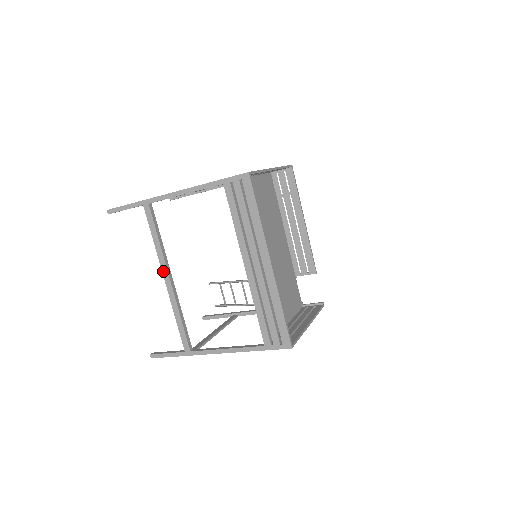
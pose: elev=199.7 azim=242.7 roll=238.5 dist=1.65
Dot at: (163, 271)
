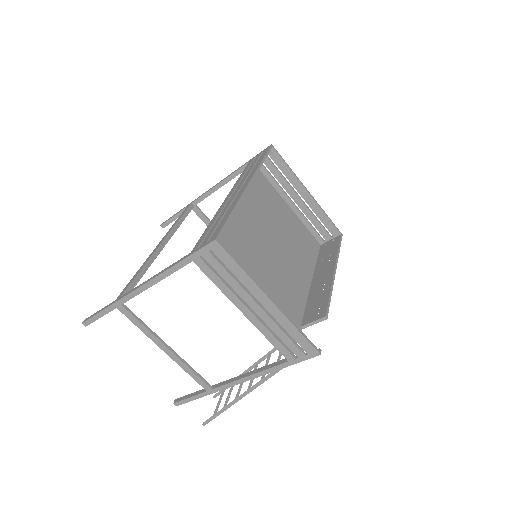
Dot at: (162, 240)
